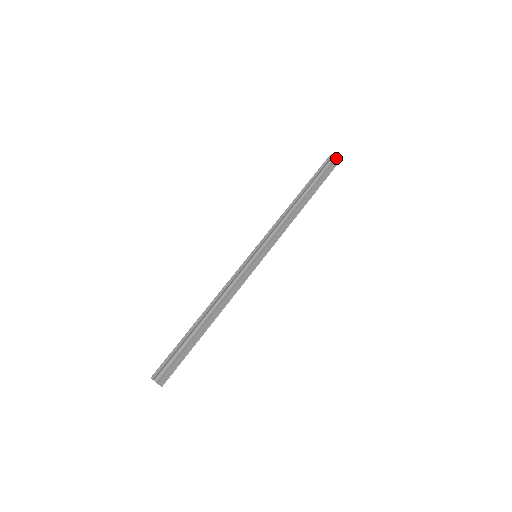
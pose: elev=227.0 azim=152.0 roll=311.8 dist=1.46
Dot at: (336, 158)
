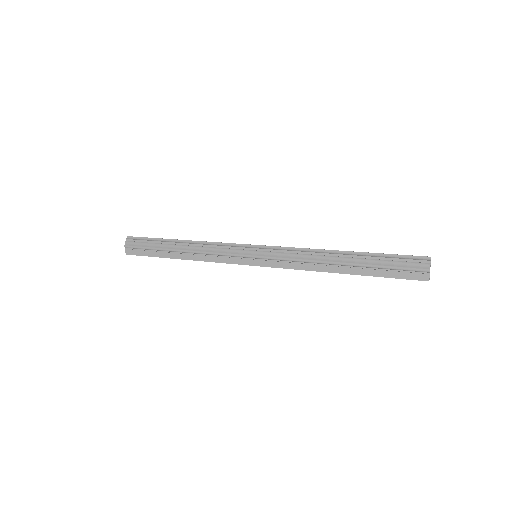
Dot at: (421, 276)
